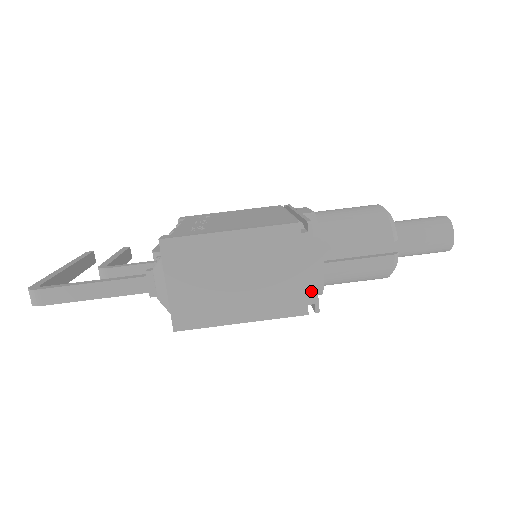
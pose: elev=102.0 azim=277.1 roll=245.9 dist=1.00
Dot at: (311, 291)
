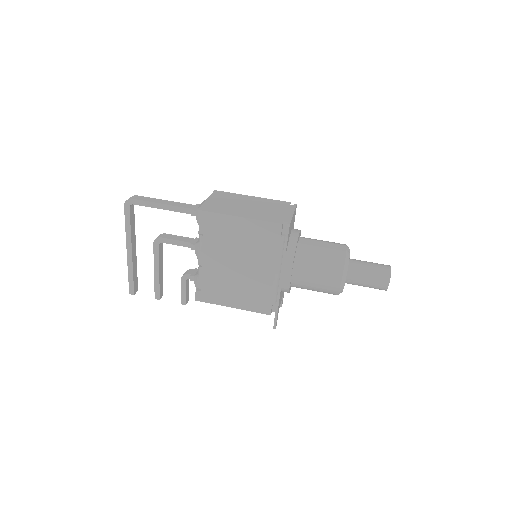
Dot at: (288, 218)
